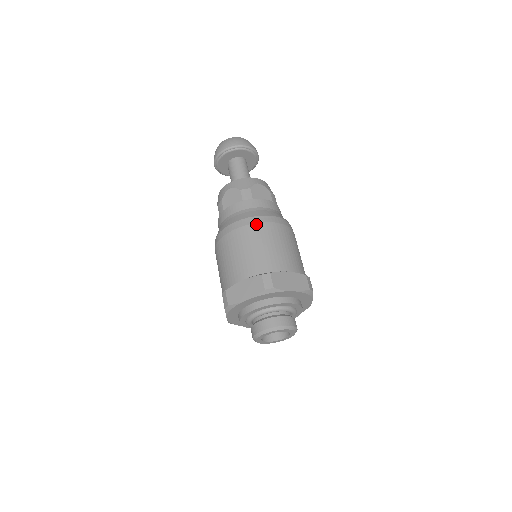
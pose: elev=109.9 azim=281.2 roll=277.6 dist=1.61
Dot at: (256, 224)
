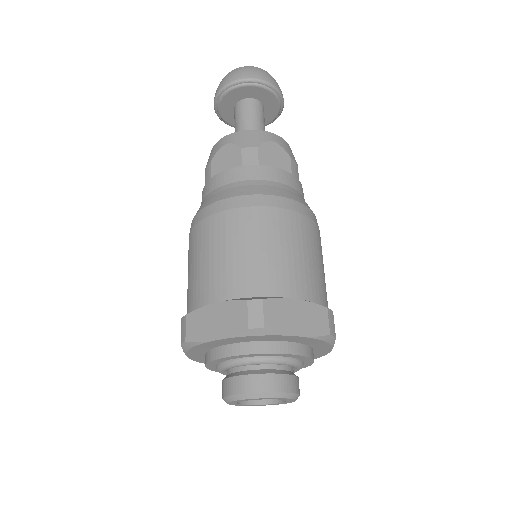
Dot at: (255, 208)
